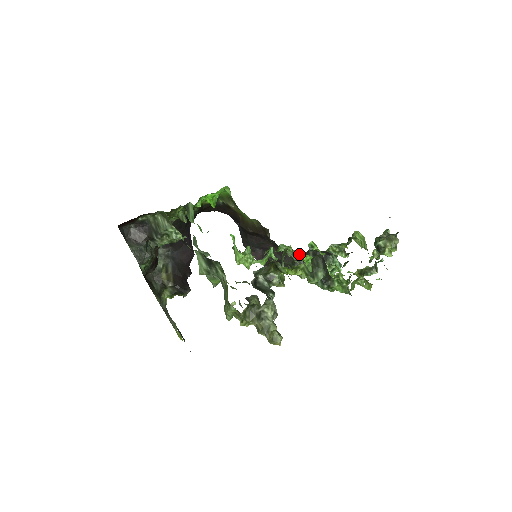
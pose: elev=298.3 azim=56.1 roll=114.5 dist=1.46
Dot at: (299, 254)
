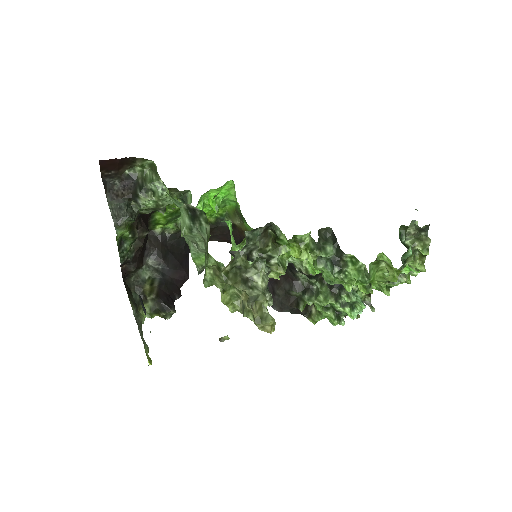
Dot at: occluded
